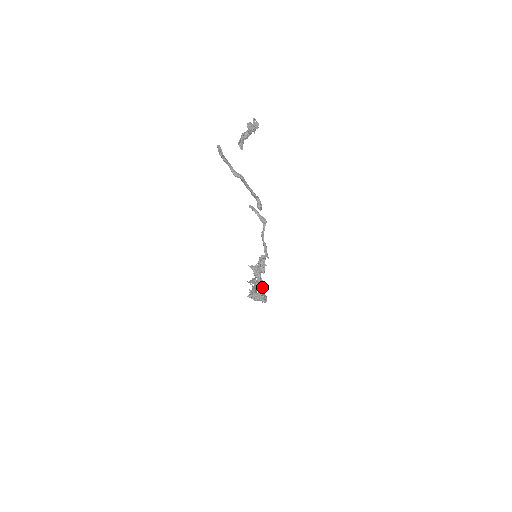
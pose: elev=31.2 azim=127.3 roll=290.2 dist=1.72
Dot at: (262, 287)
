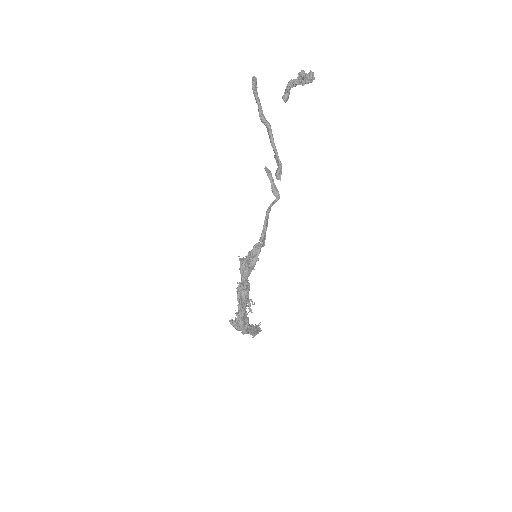
Dot at: (246, 299)
